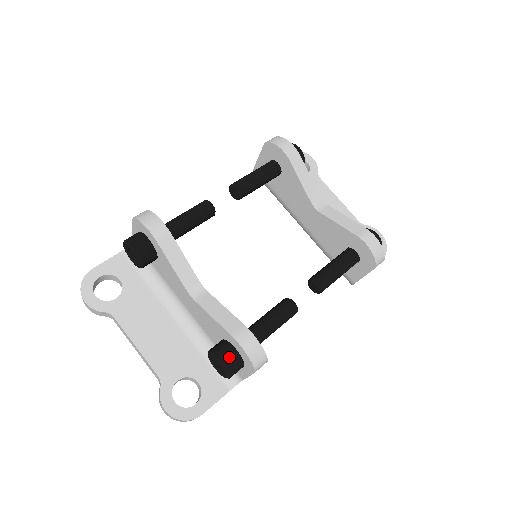
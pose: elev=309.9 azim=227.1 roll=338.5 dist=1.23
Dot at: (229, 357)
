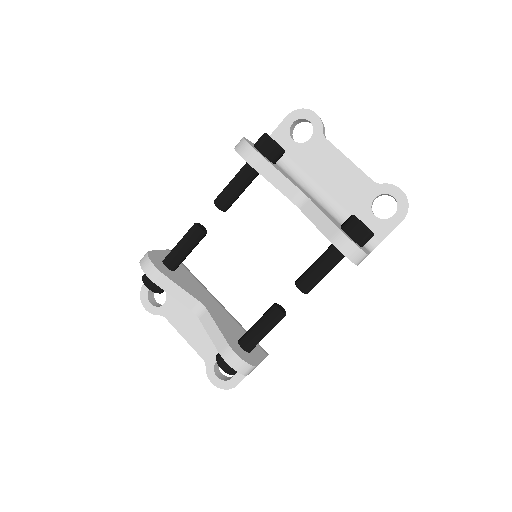
Dot at: (226, 365)
